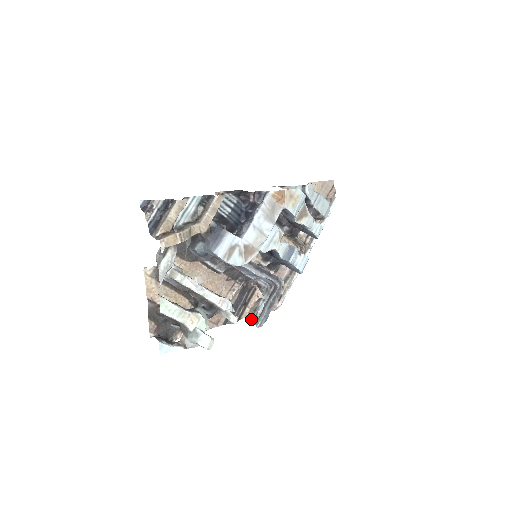
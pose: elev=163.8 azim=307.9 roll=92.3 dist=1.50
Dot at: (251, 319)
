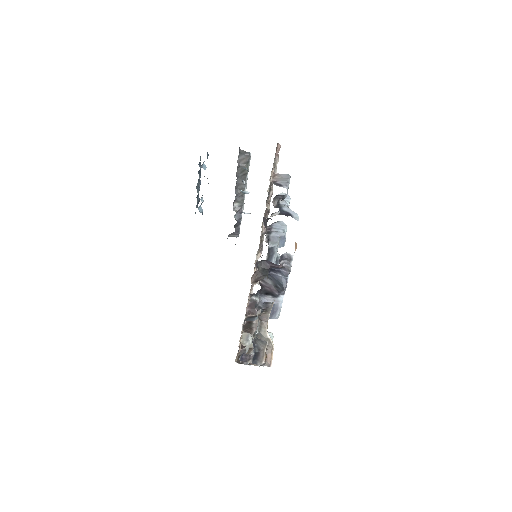
Dot at: occluded
